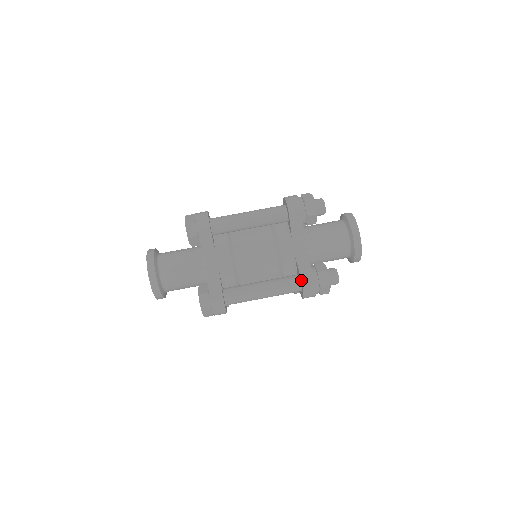
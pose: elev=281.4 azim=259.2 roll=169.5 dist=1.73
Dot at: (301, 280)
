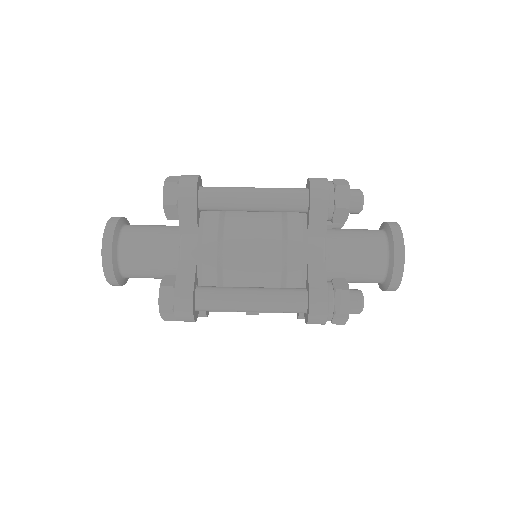
Dot at: (309, 296)
